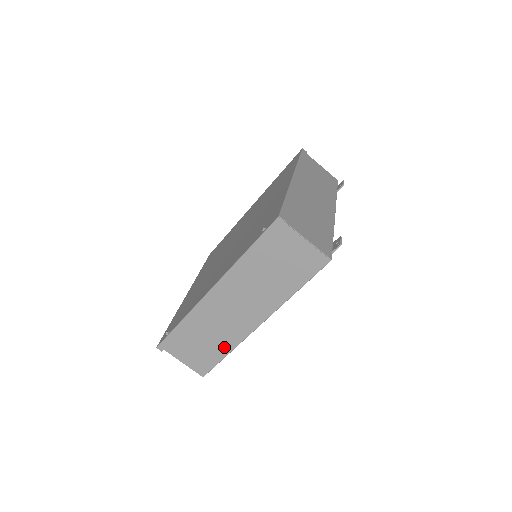
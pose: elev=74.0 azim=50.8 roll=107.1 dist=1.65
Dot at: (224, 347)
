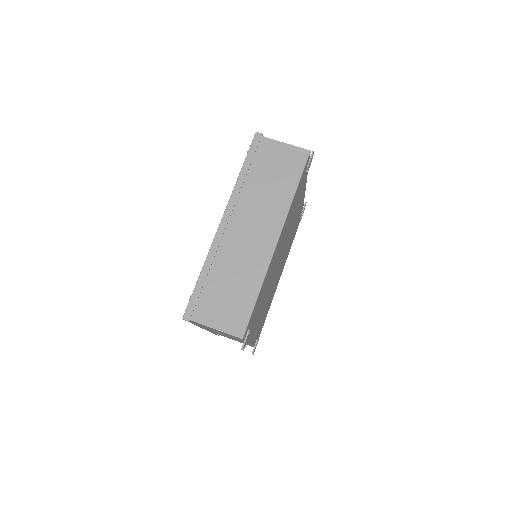
Dot at: (253, 284)
